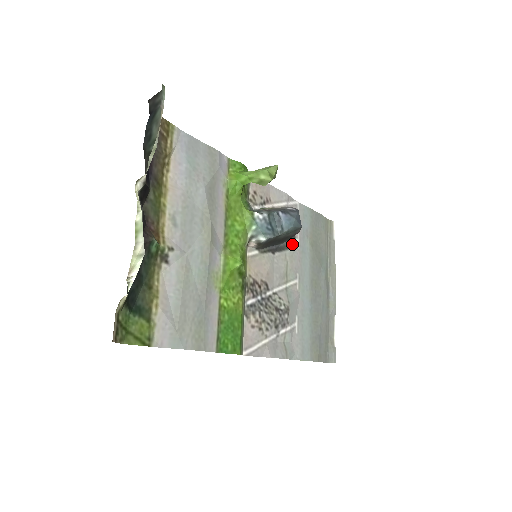
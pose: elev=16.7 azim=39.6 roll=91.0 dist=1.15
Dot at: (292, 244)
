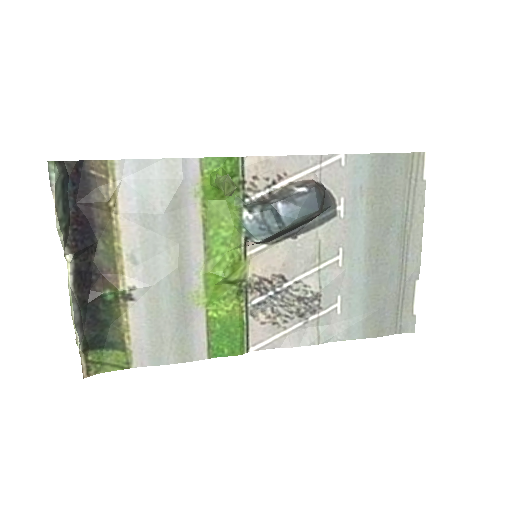
Dot at: (330, 216)
